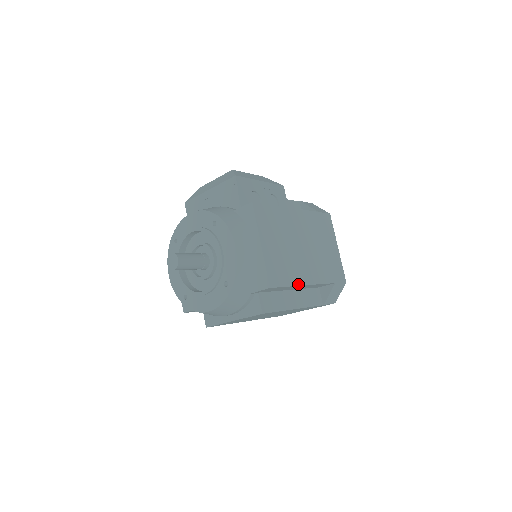
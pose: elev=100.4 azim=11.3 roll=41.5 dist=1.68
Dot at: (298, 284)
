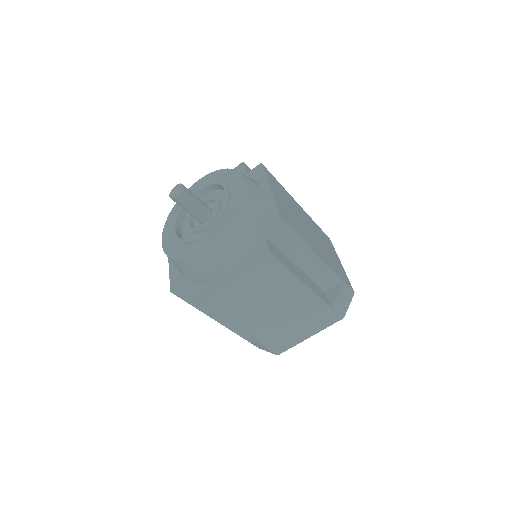
Dot at: (307, 244)
